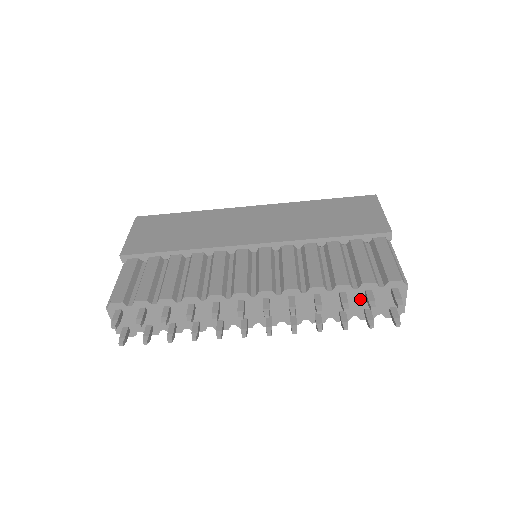
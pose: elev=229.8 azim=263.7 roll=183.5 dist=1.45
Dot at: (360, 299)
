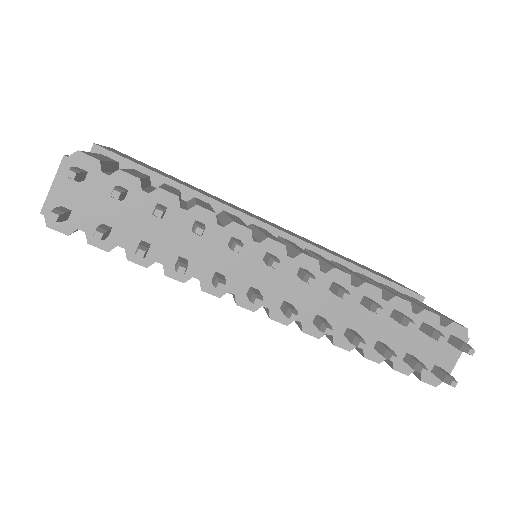
Dot at: (410, 333)
